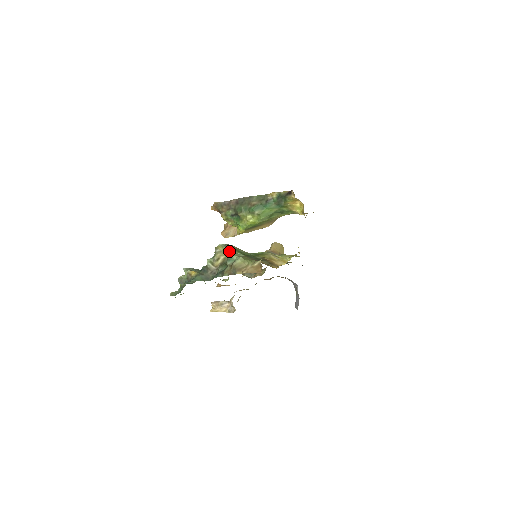
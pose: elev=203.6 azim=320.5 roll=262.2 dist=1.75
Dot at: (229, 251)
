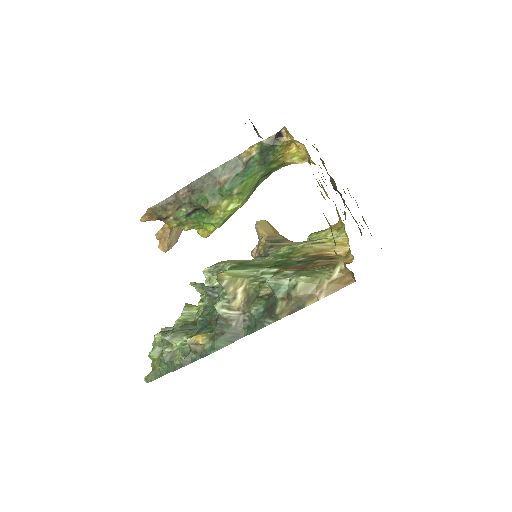
Dot at: (243, 274)
